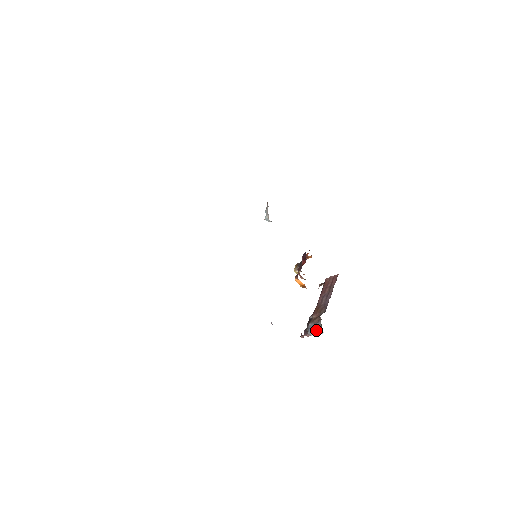
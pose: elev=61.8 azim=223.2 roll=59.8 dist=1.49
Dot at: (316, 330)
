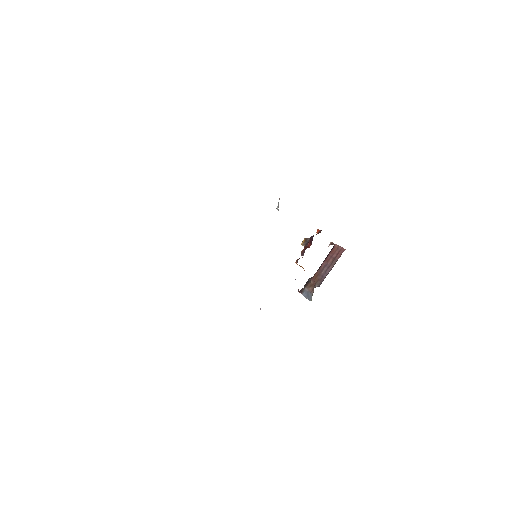
Dot at: (308, 298)
